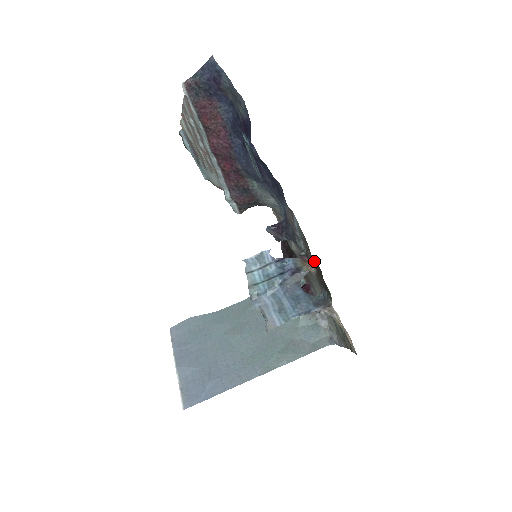
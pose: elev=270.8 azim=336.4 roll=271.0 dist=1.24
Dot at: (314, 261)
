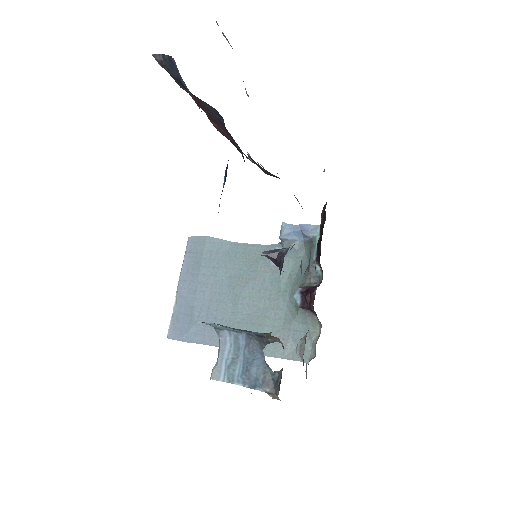
Dot at: occluded
